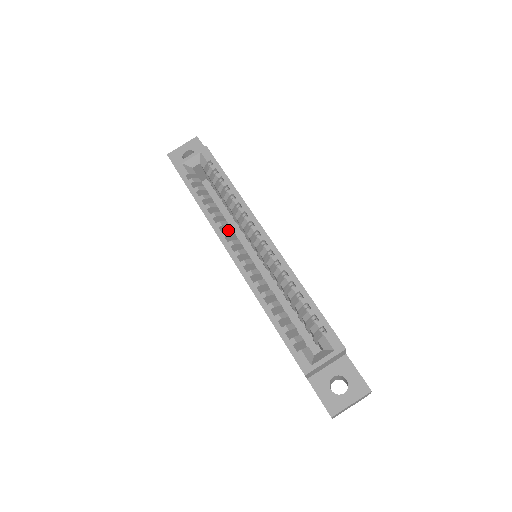
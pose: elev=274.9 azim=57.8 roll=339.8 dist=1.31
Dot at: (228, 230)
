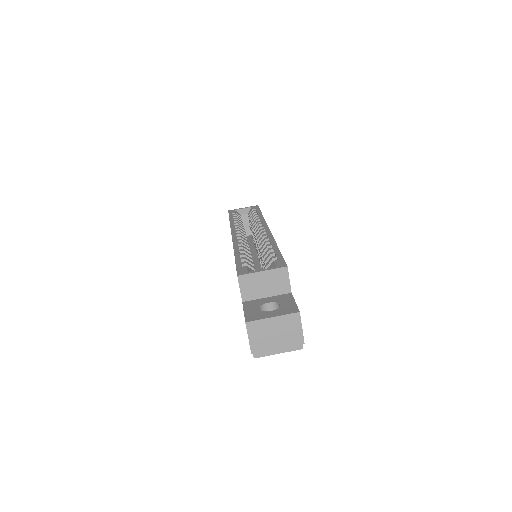
Dot at: (241, 229)
